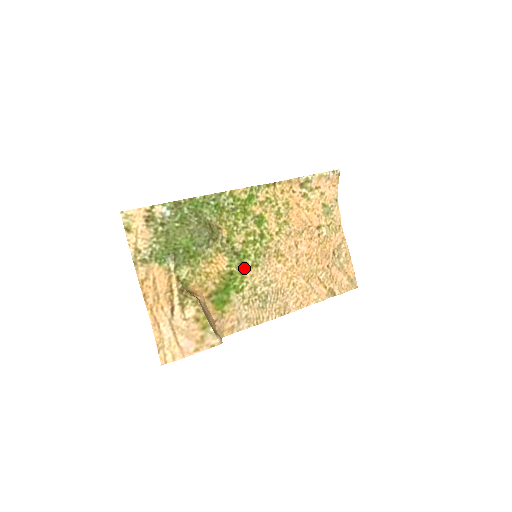
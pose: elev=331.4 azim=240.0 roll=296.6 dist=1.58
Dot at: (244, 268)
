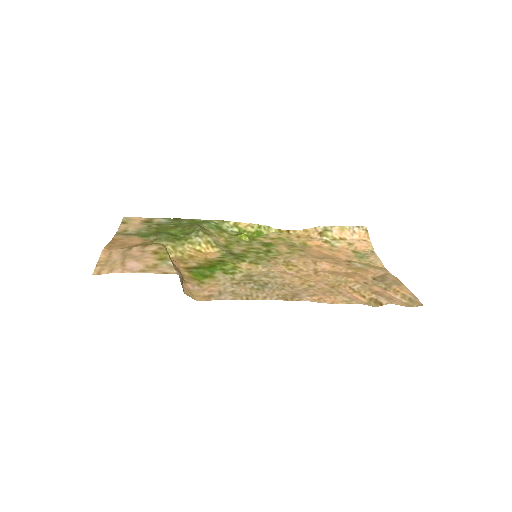
Dot at: (239, 262)
